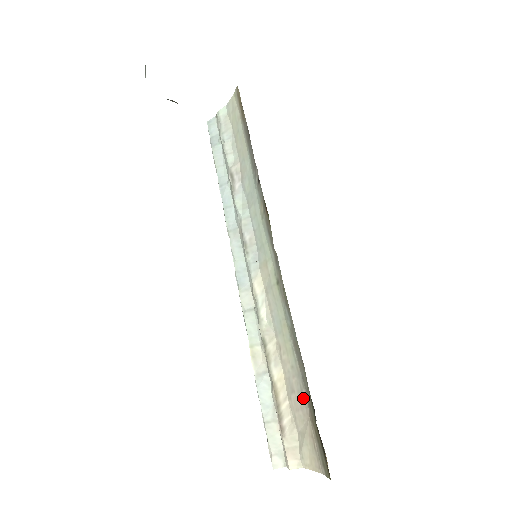
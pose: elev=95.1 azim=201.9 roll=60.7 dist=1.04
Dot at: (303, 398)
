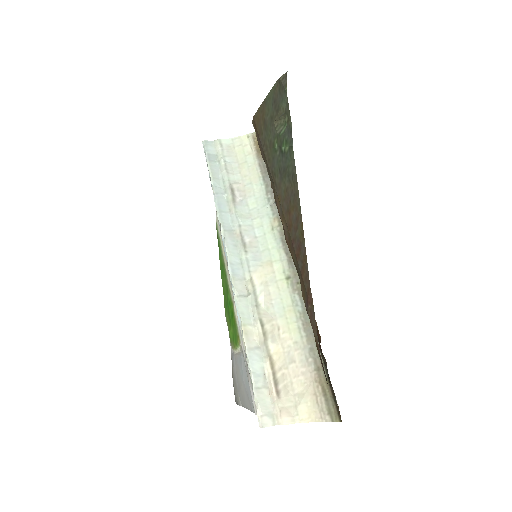
Dot at: (308, 365)
